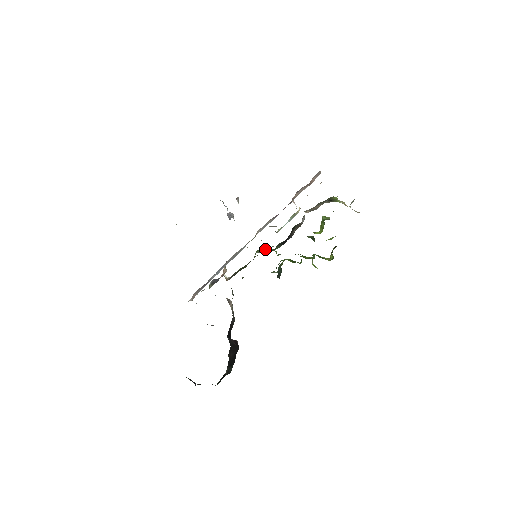
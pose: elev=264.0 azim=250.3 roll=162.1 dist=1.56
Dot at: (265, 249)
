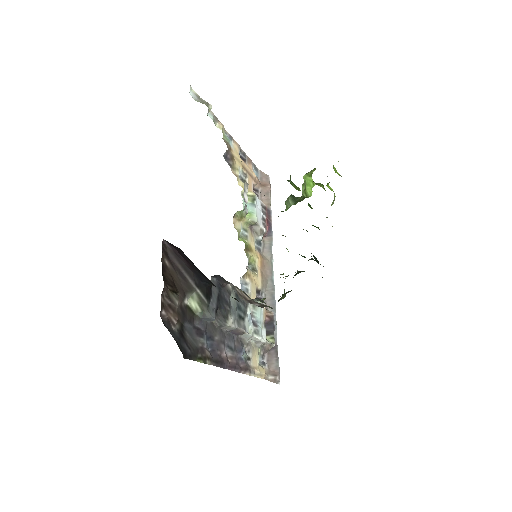
Dot at: occluded
